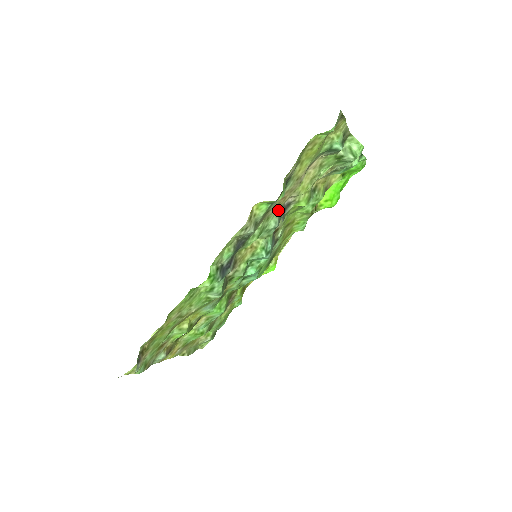
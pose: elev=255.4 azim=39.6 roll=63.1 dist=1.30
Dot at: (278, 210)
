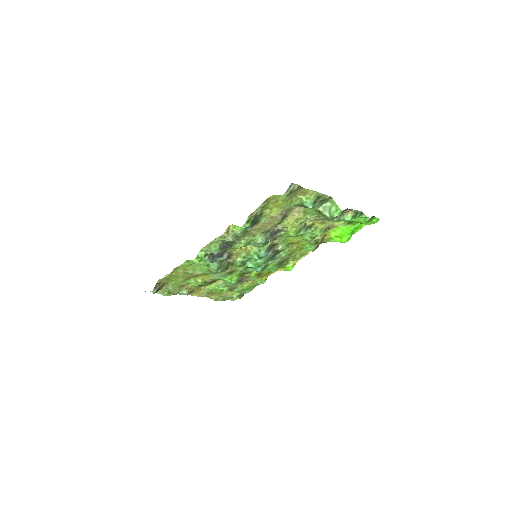
Dot at: (265, 232)
